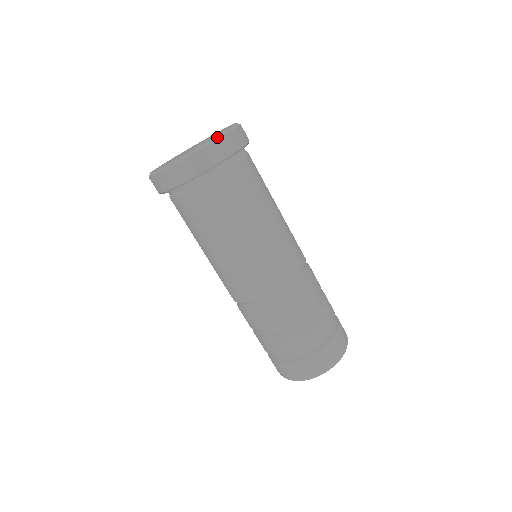
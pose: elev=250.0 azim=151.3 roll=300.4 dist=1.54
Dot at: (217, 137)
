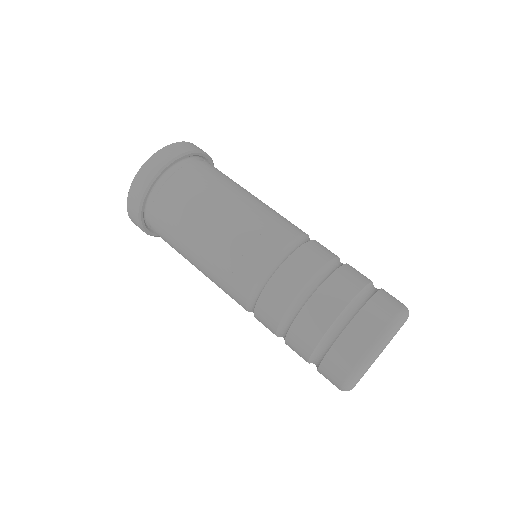
Dot at: (153, 154)
